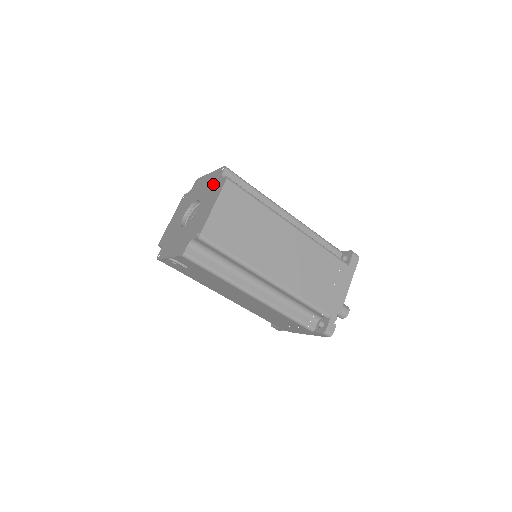
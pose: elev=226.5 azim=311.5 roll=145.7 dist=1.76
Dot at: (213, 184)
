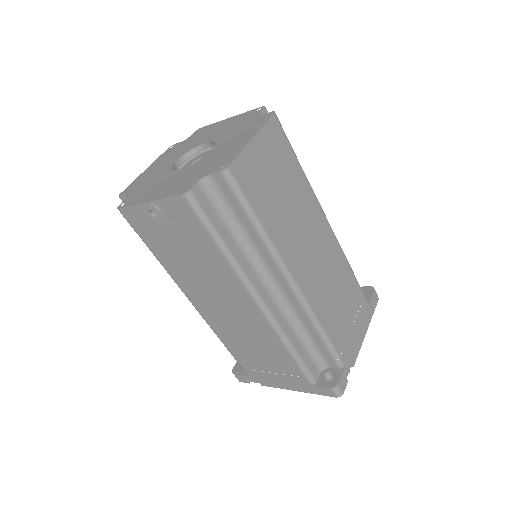
Dot at: (242, 123)
